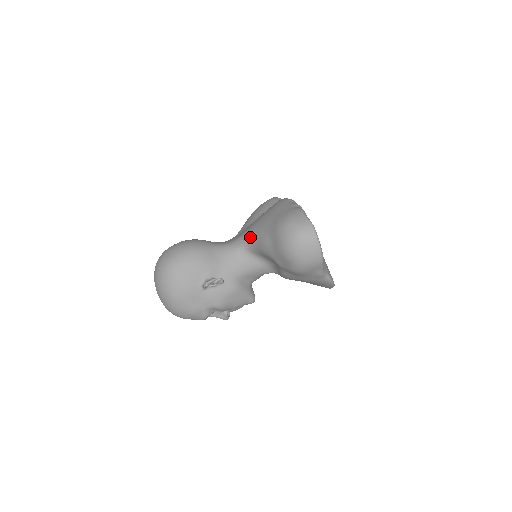
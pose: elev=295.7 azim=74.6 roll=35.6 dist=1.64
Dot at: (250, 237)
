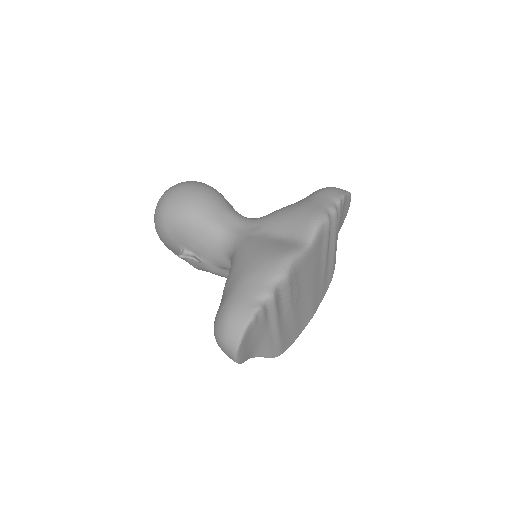
Dot at: (233, 260)
